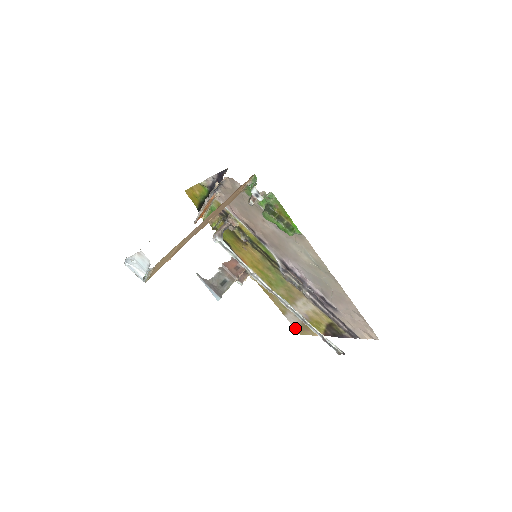
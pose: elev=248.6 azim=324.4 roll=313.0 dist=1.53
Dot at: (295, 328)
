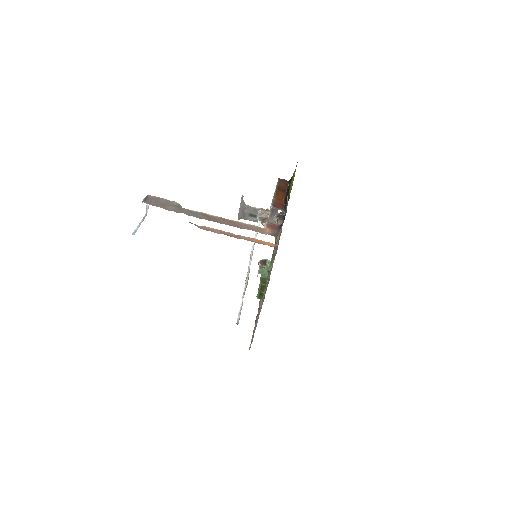
Dot at: occluded
